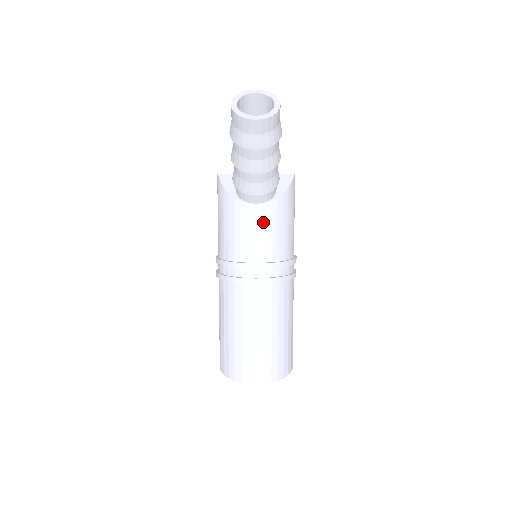
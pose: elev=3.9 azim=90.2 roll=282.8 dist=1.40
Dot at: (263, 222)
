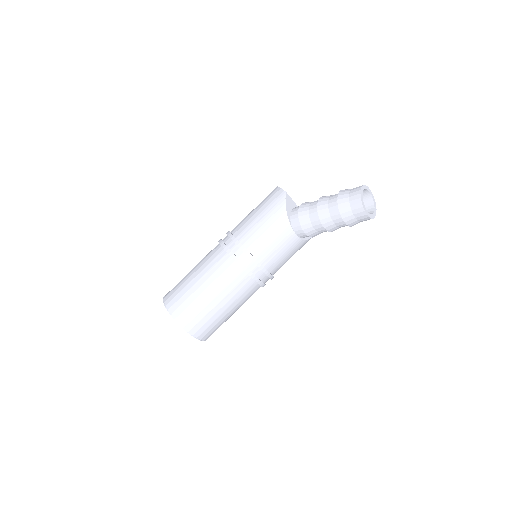
Dot at: (289, 247)
